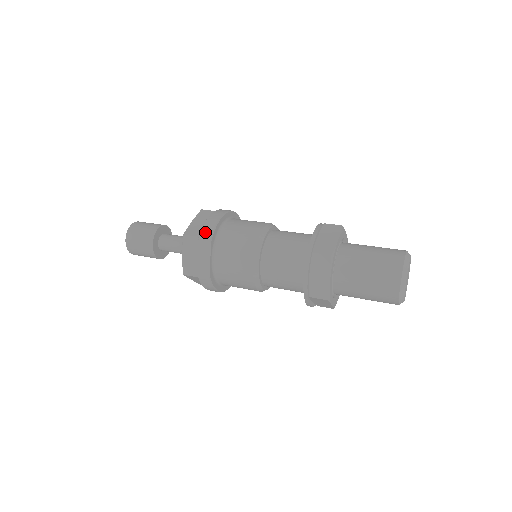
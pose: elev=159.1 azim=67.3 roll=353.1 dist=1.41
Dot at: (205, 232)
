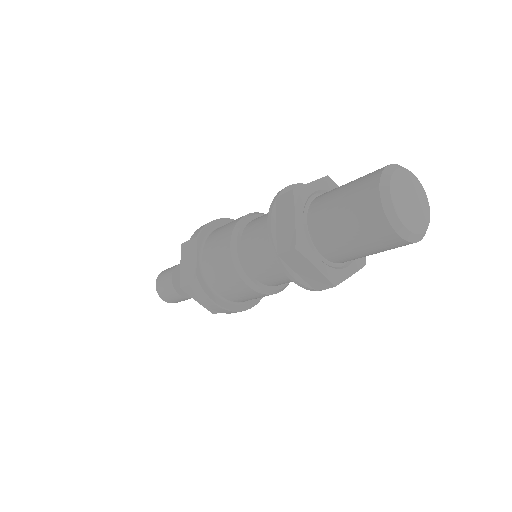
Dot at: (196, 232)
